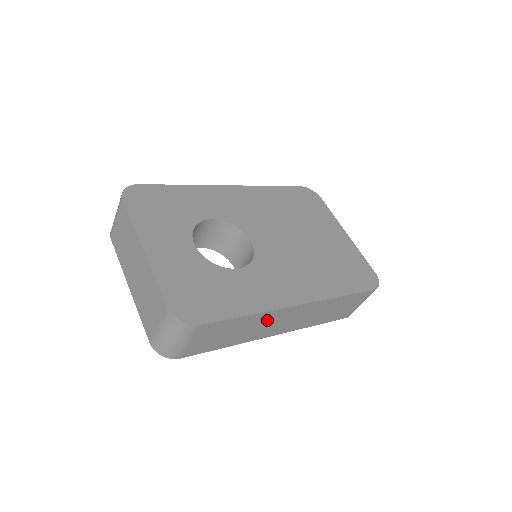
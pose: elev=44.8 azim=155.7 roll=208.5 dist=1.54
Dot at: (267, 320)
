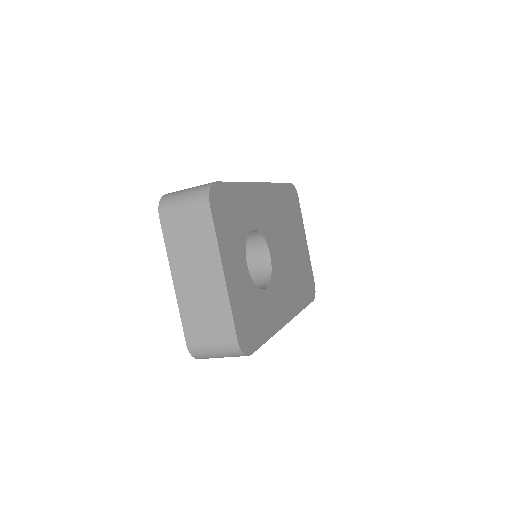
Dot at: occluded
